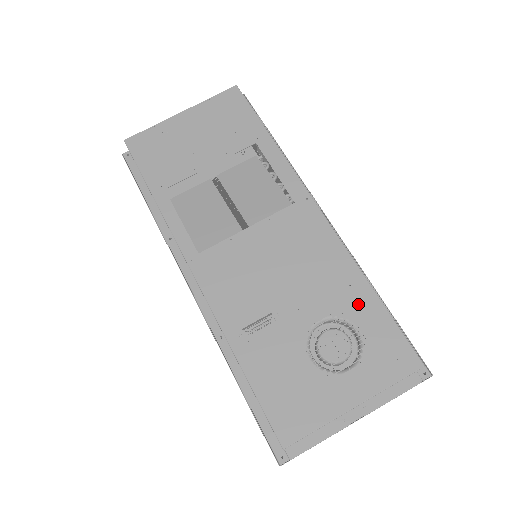
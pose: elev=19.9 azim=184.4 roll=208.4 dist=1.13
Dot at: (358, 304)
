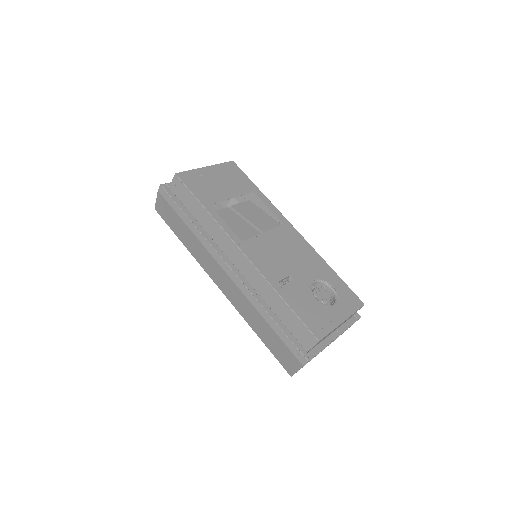
Dot at: (328, 275)
